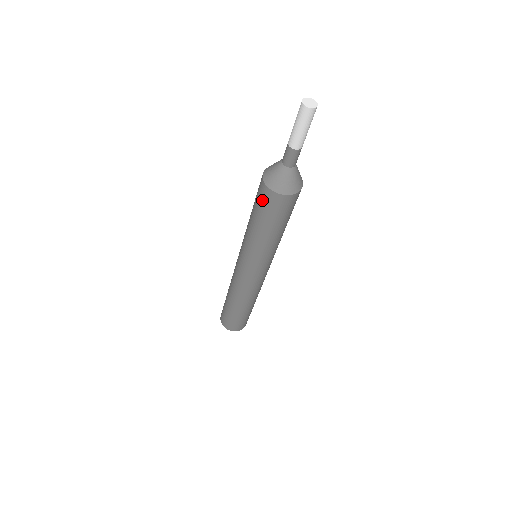
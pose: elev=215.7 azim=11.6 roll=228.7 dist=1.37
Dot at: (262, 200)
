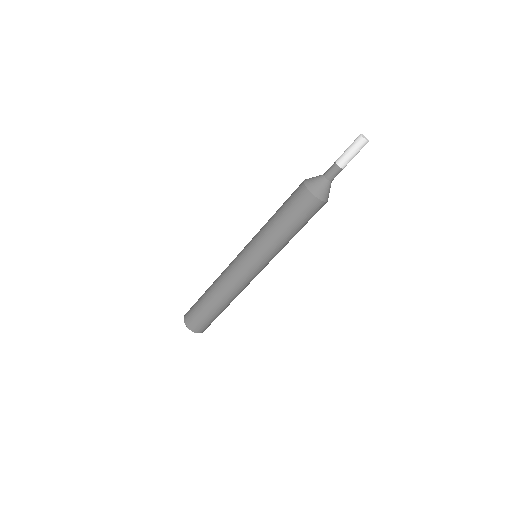
Dot at: (298, 201)
